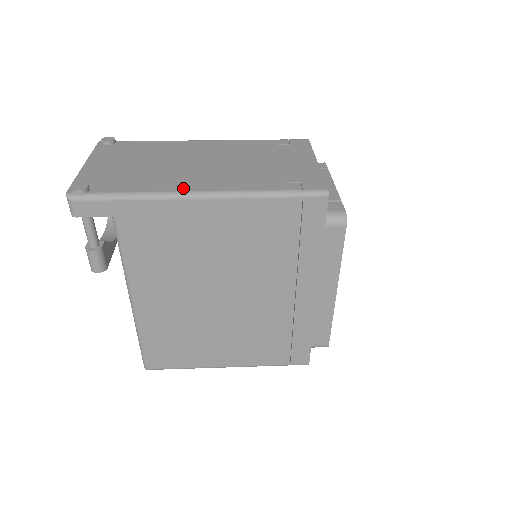
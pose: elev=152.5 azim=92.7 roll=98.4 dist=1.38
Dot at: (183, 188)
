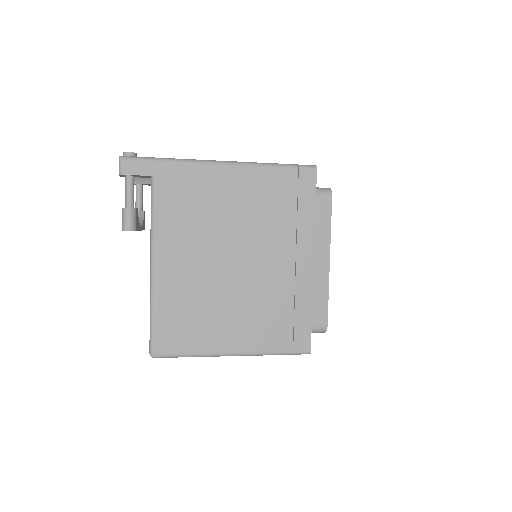
Dot at: occluded
